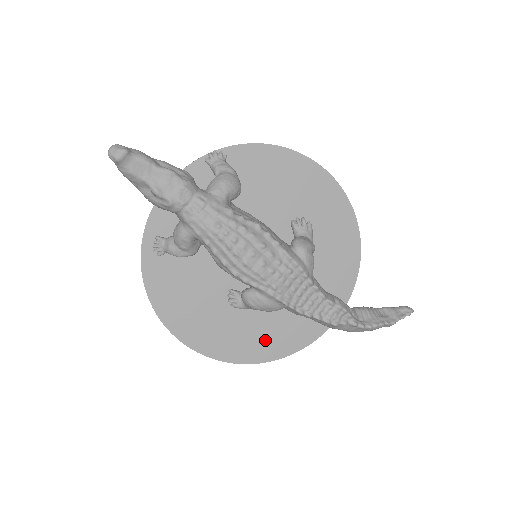
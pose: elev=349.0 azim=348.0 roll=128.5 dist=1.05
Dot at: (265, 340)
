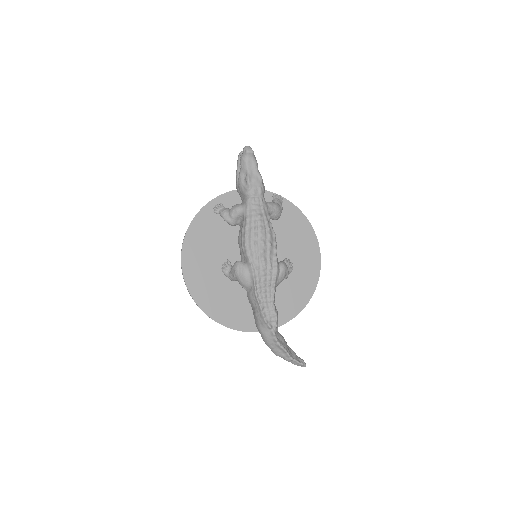
Dot at: (220, 304)
